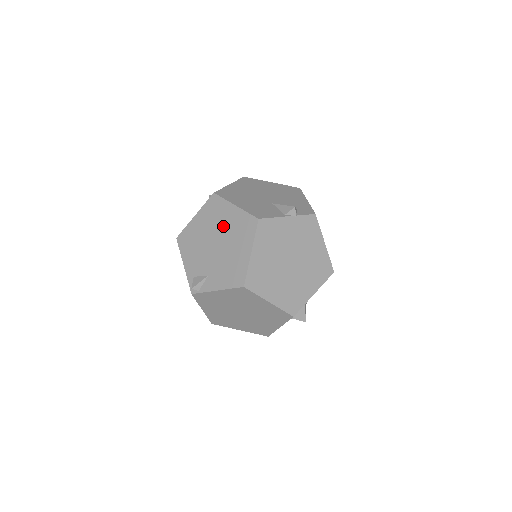
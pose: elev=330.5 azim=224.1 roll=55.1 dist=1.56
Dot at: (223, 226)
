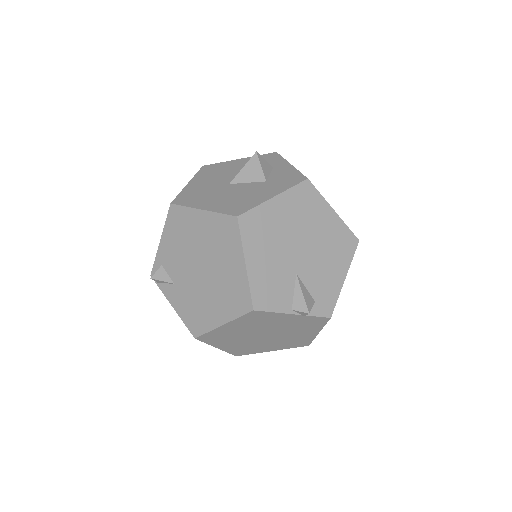
Dot at: (219, 264)
